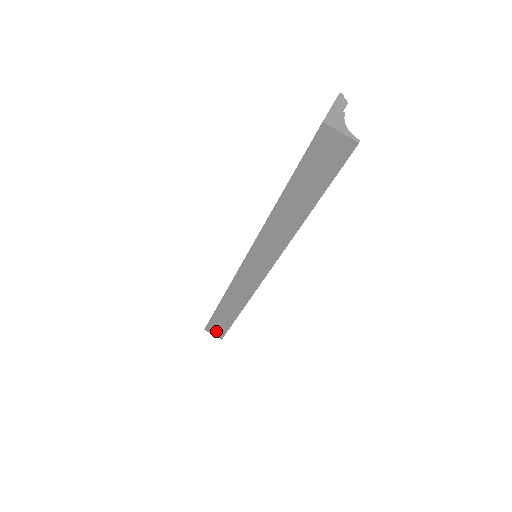
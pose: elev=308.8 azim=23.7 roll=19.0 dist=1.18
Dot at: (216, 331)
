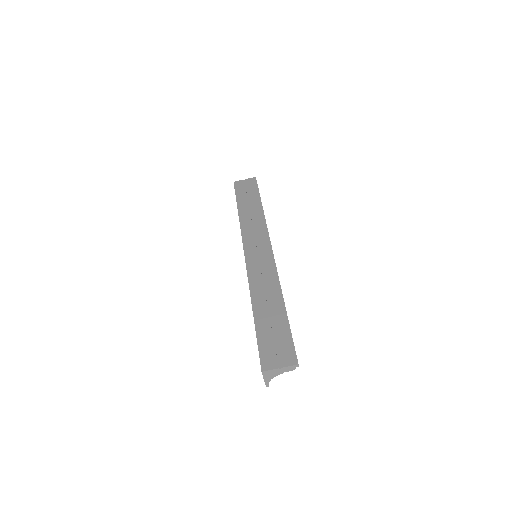
Dot at: occluded
